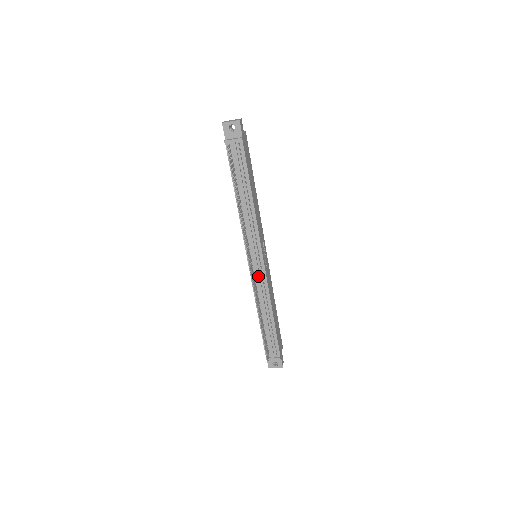
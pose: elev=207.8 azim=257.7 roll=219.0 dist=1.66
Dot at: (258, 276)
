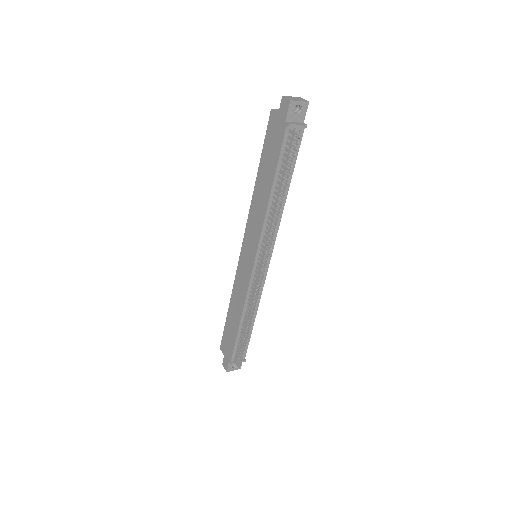
Dot at: occluded
